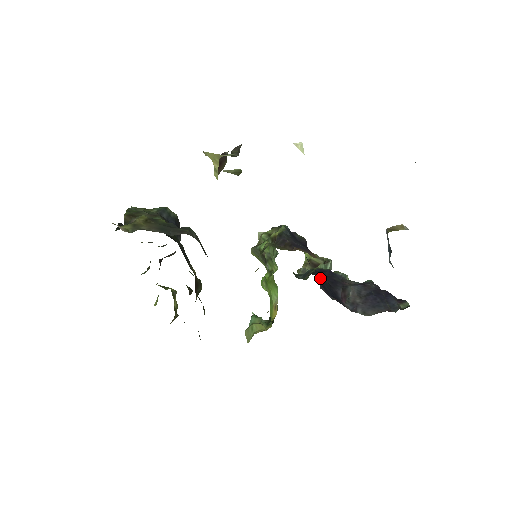
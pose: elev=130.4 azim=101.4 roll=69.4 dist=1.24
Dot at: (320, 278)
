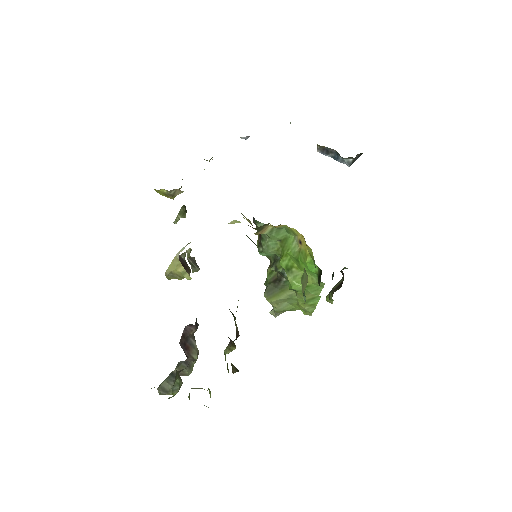
Dot at: occluded
